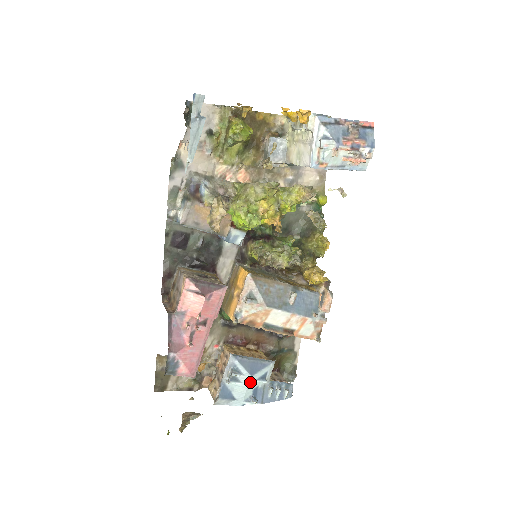
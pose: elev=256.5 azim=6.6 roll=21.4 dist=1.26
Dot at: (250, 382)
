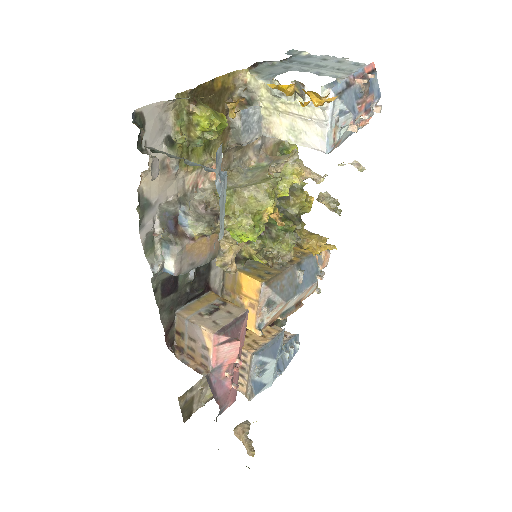
Dot at: (275, 364)
